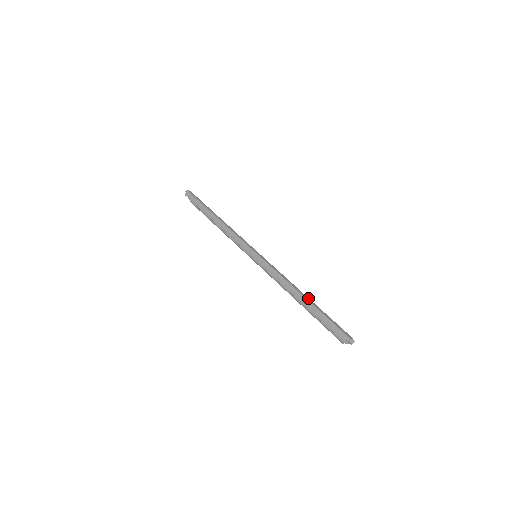
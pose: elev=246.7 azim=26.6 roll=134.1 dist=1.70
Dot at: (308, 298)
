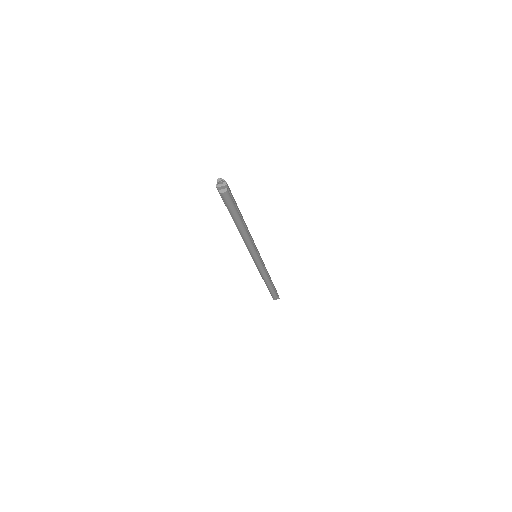
Dot at: occluded
